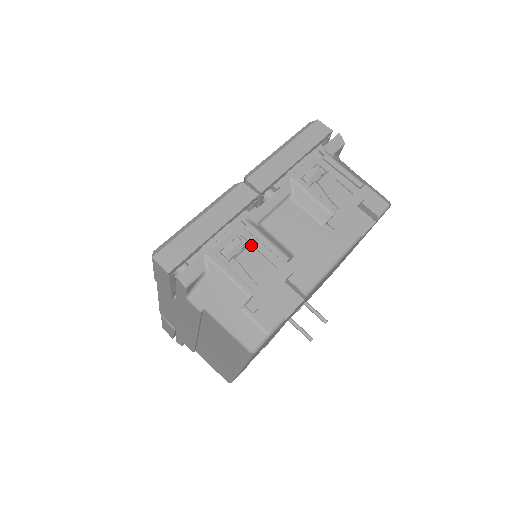
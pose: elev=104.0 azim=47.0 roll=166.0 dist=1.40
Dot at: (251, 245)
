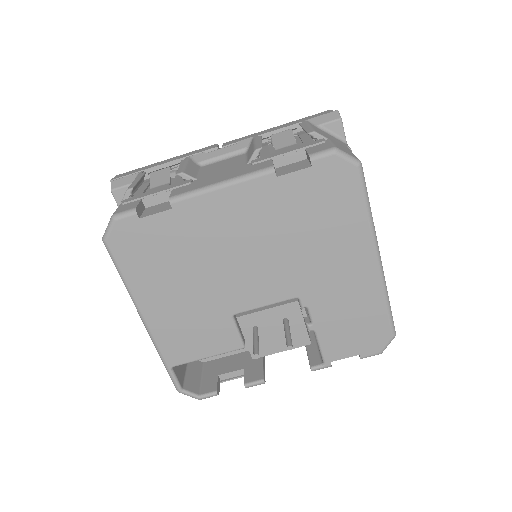
Dot at: (170, 167)
